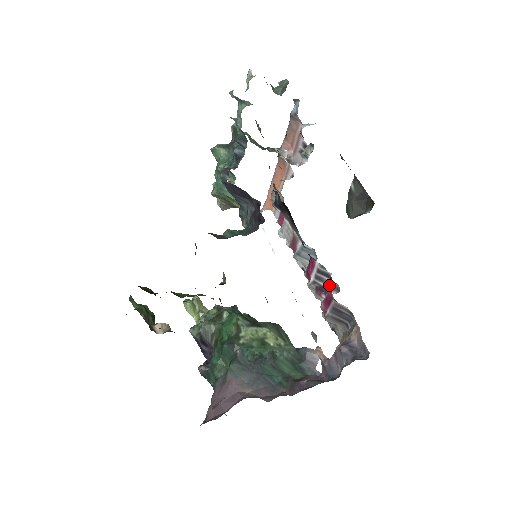
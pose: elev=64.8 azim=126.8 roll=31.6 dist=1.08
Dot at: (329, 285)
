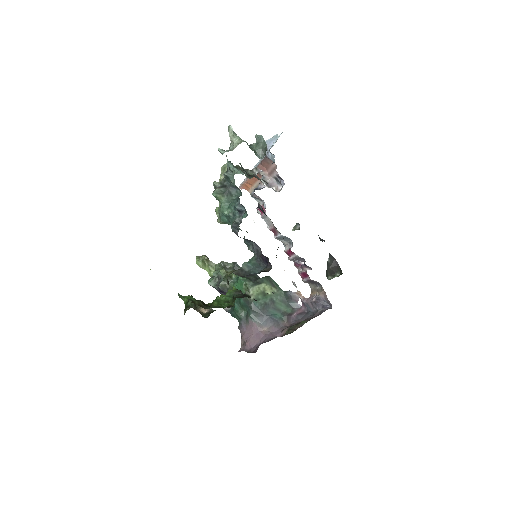
Dot at: (304, 264)
